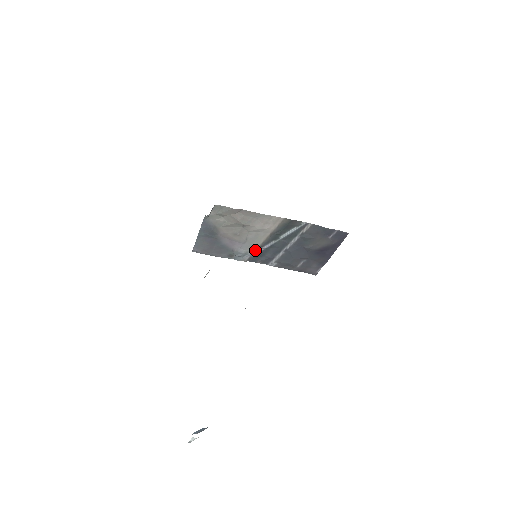
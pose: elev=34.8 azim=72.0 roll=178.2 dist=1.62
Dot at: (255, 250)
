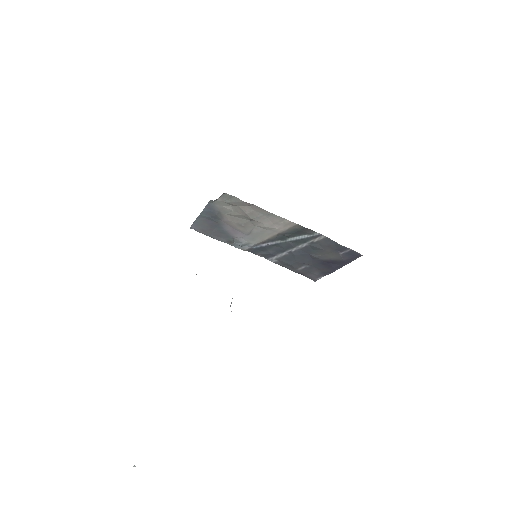
Dot at: (257, 243)
